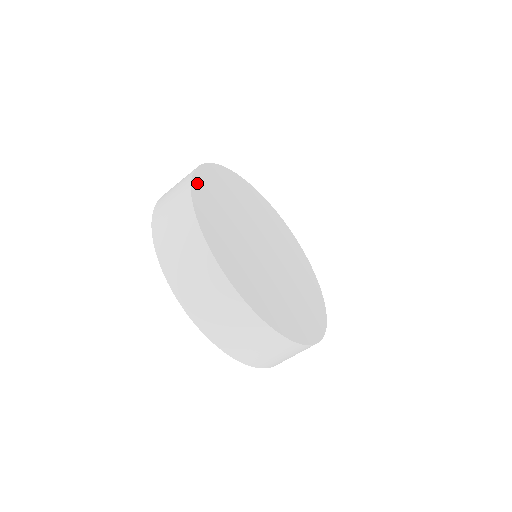
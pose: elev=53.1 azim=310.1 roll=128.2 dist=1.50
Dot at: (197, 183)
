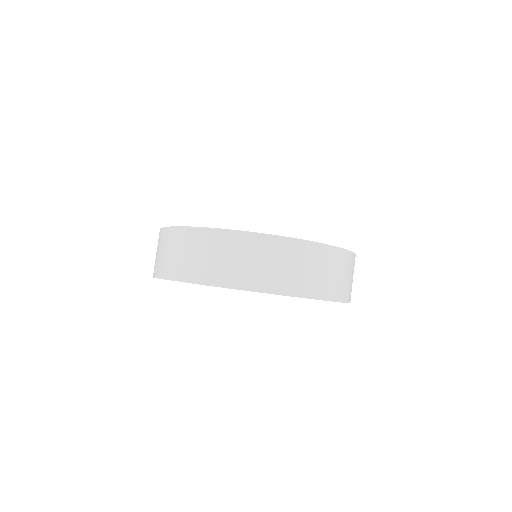
Dot at: occluded
